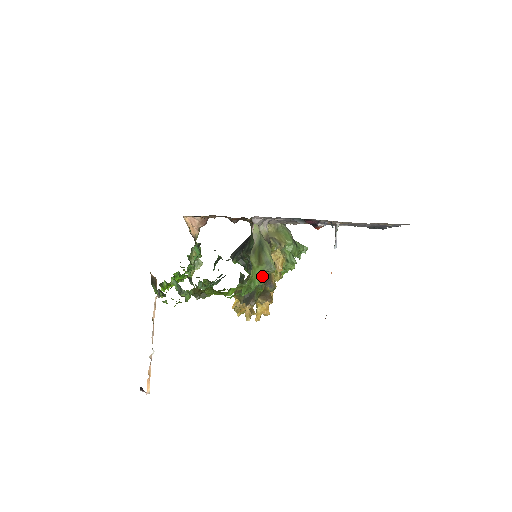
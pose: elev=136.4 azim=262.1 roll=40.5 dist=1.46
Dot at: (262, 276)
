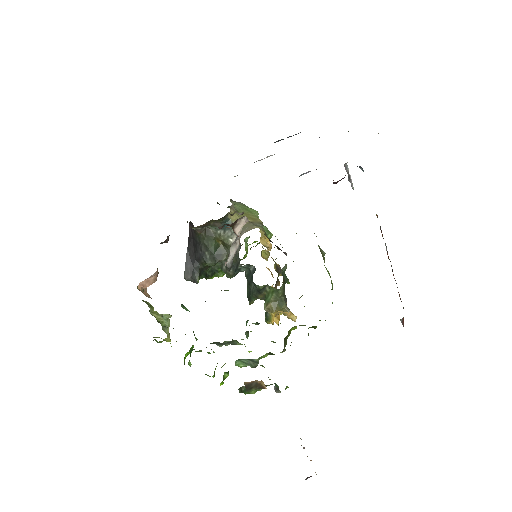
Dot at: occluded
